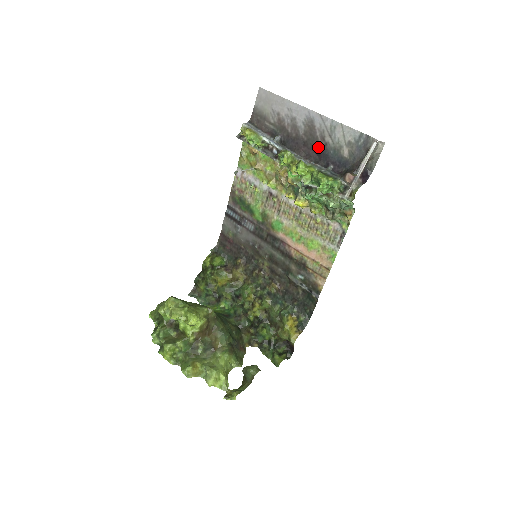
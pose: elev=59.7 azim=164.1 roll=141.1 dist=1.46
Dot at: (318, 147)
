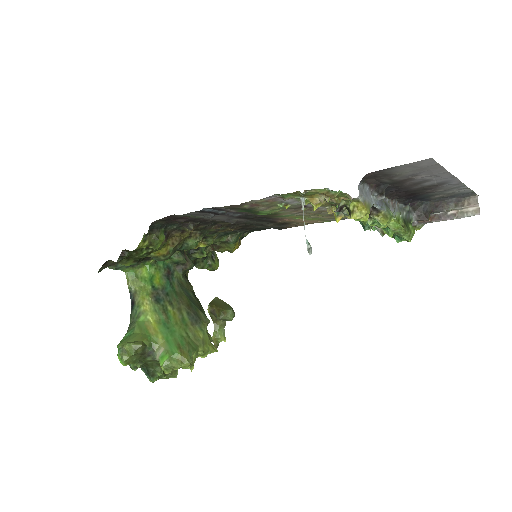
Dot at: (418, 193)
